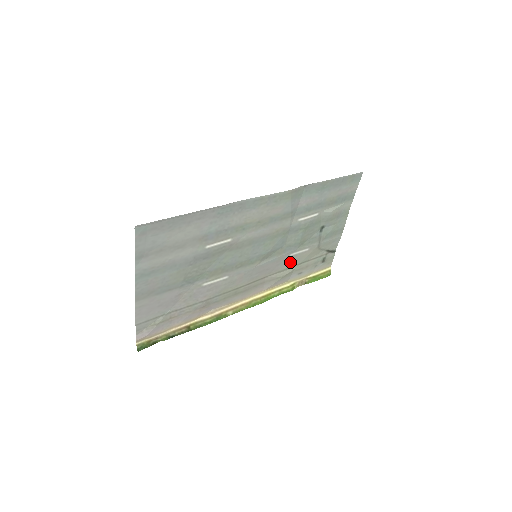
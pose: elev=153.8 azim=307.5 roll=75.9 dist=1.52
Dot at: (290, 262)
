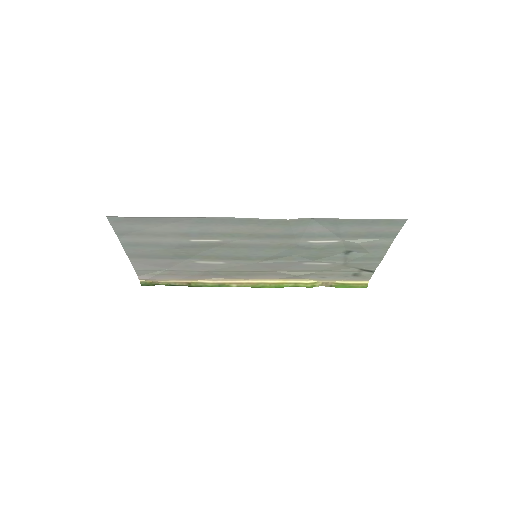
Dot at: (306, 267)
